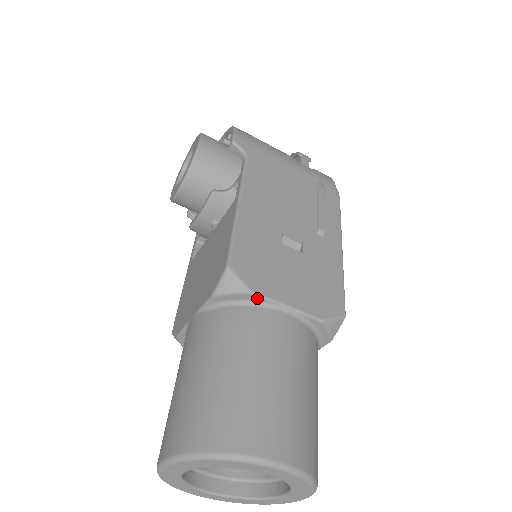
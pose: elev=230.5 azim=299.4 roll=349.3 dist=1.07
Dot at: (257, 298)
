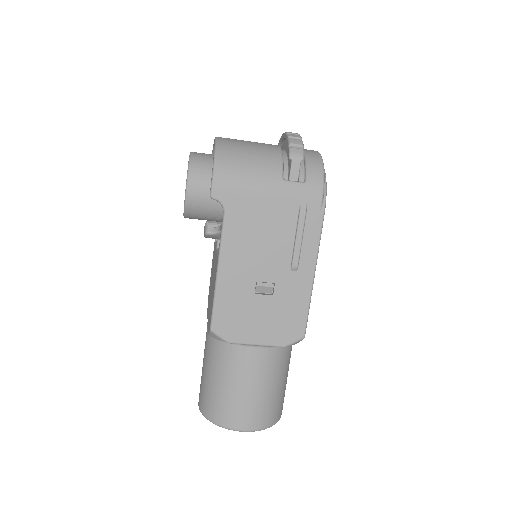
Dot at: (234, 343)
